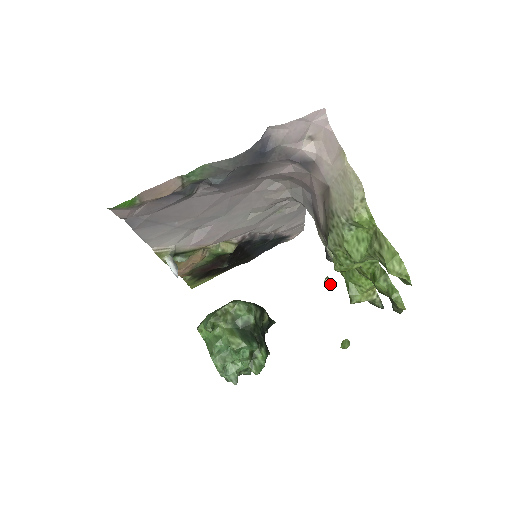
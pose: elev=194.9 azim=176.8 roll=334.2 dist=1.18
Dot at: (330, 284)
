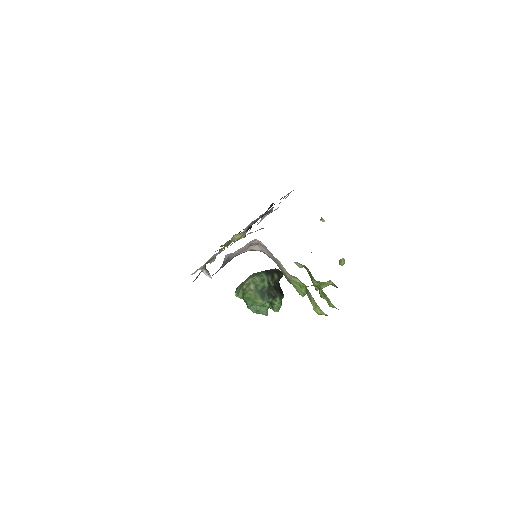
Dot at: occluded
